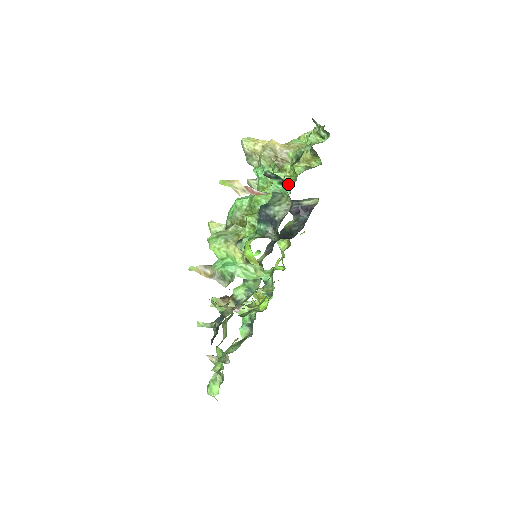
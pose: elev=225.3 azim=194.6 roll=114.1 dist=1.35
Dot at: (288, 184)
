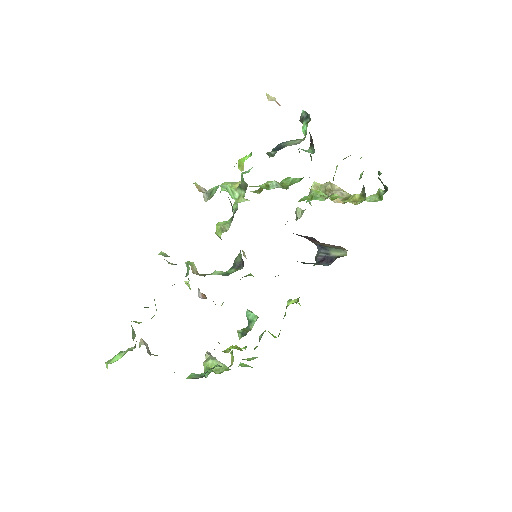
Dot at: occluded
